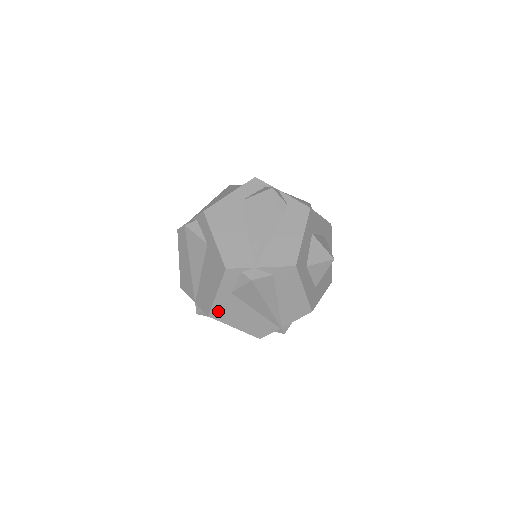
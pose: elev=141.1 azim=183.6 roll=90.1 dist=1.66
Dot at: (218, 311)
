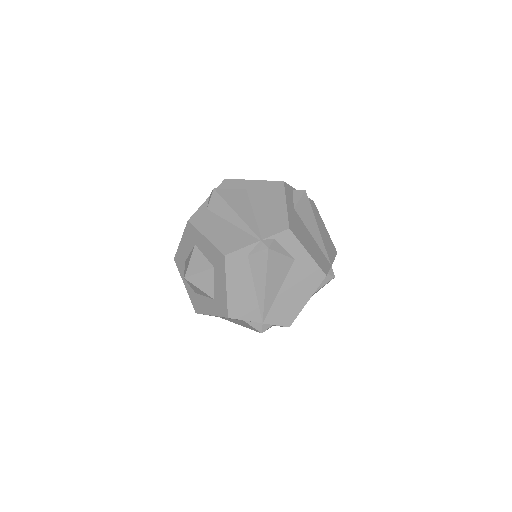
Dot at: occluded
